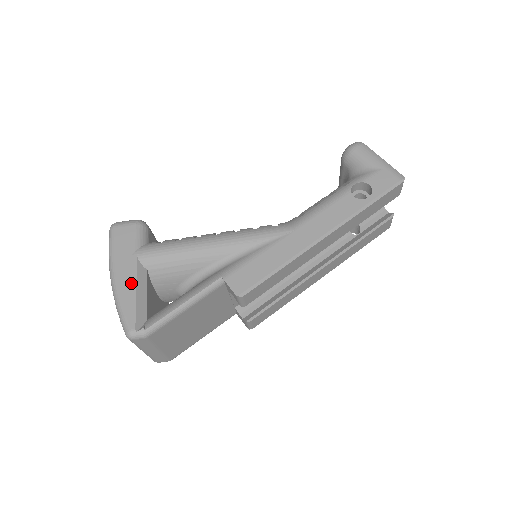
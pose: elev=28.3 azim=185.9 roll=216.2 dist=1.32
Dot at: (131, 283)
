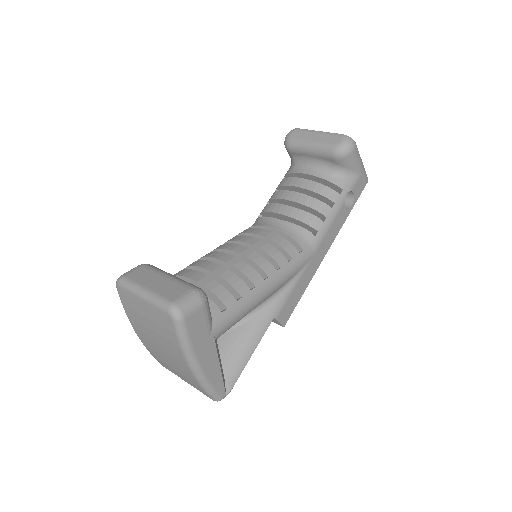
Dot at: (215, 364)
